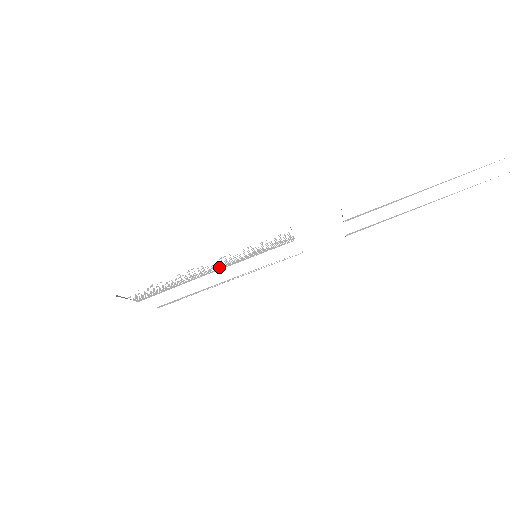
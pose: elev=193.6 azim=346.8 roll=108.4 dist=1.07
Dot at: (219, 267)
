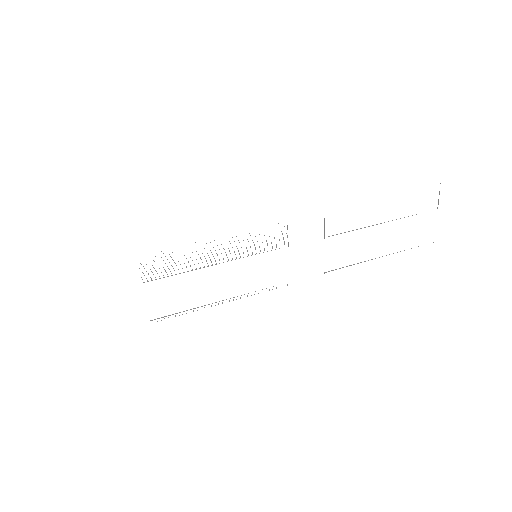
Dot at: occluded
